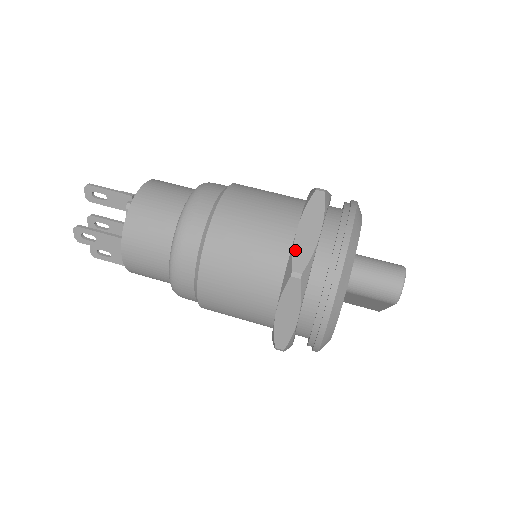
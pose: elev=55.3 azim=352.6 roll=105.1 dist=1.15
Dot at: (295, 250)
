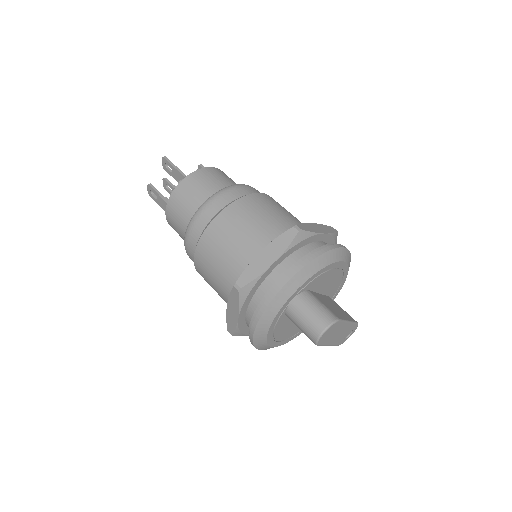
Dot at: (247, 268)
